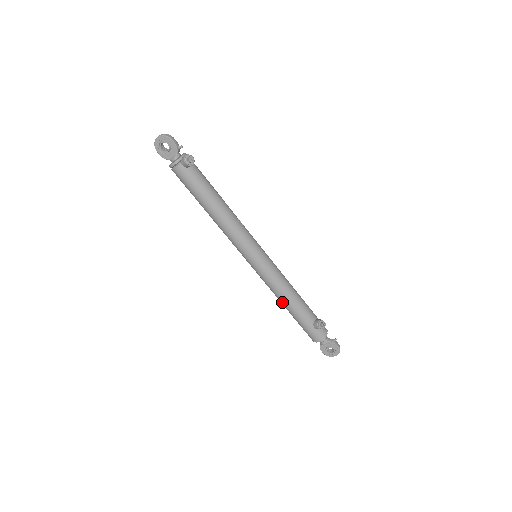
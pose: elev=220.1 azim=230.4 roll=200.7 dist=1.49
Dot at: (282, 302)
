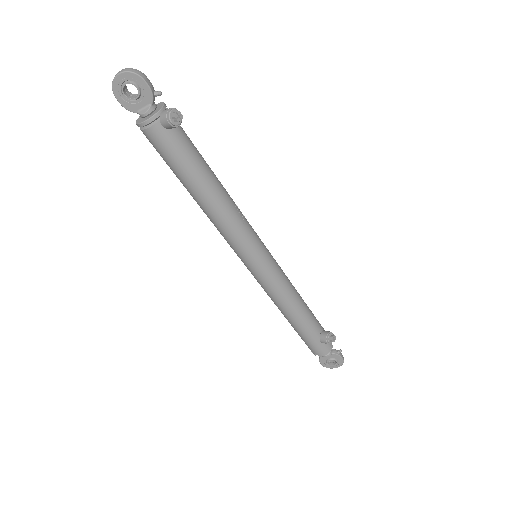
Dot at: (284, 313)
